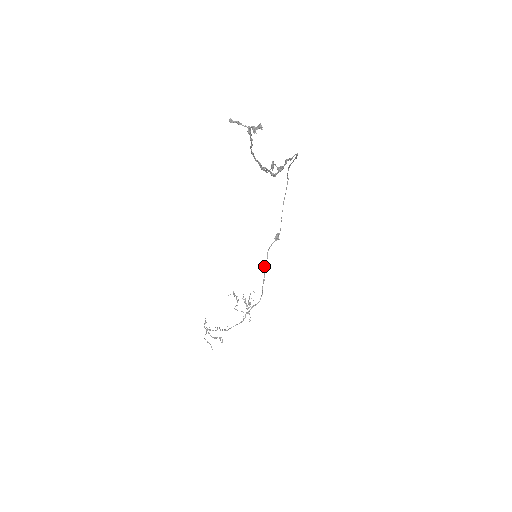
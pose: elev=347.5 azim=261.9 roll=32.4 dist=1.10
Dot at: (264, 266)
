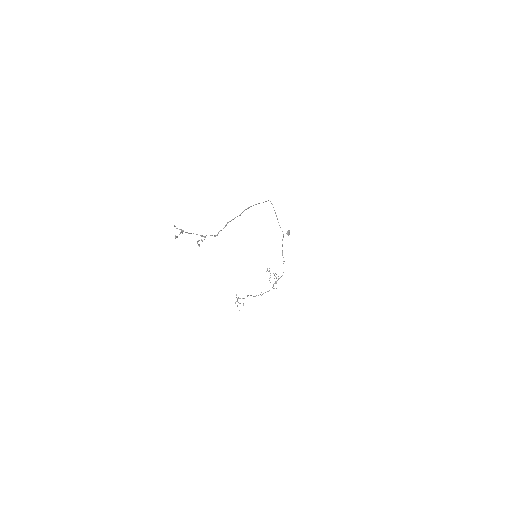
Dot at: (282, 253)
